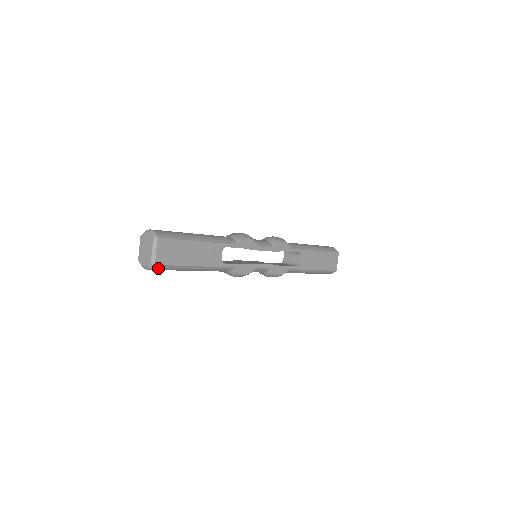
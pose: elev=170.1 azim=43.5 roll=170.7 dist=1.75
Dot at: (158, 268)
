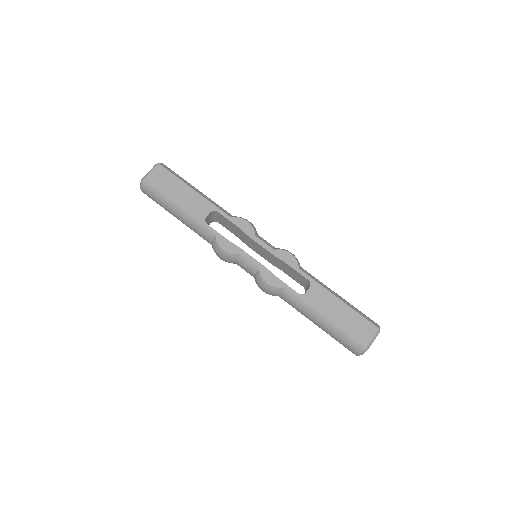
Dot at: (146, 188)
